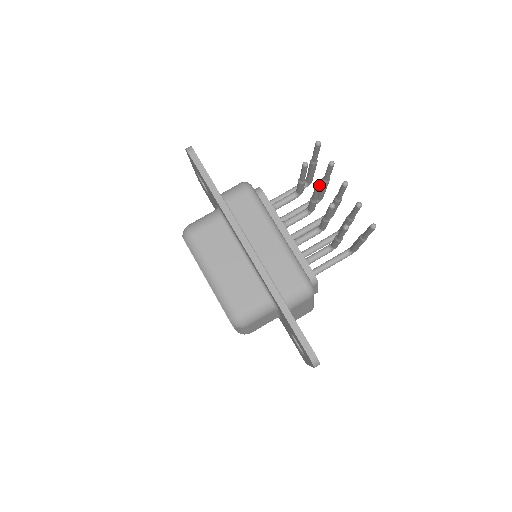
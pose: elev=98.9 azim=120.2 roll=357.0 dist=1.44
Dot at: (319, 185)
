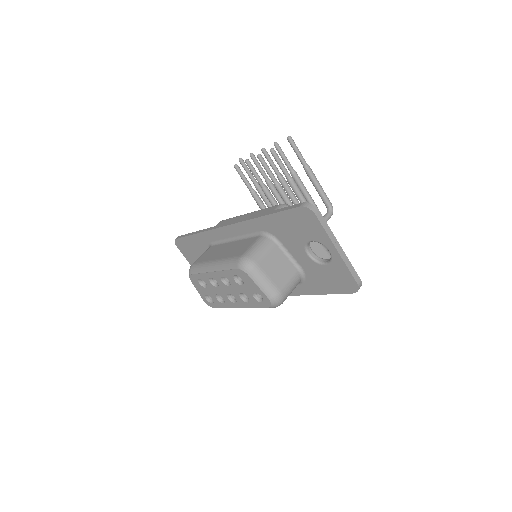
Dot at: (246, 160)
